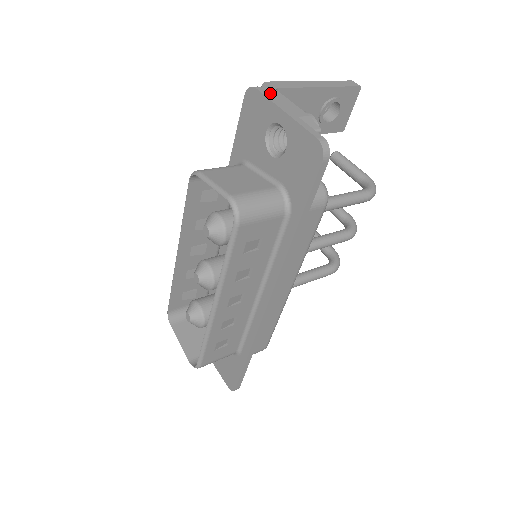
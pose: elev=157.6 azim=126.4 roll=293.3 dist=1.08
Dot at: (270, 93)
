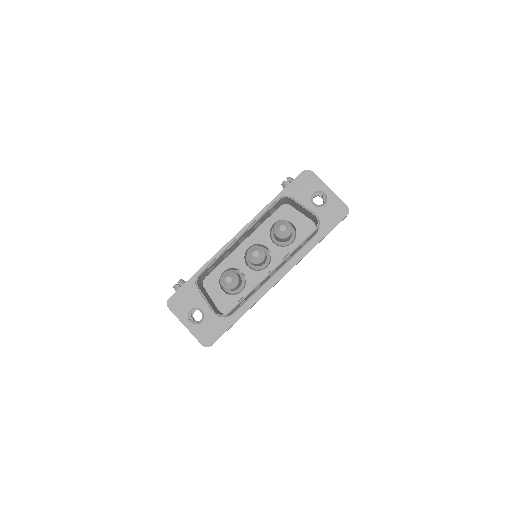
Dot at: occluded
